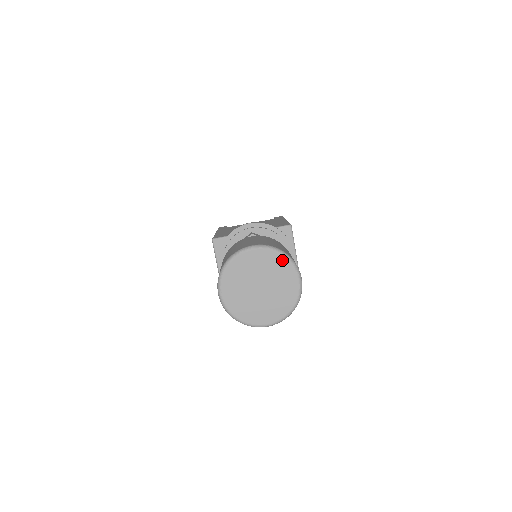
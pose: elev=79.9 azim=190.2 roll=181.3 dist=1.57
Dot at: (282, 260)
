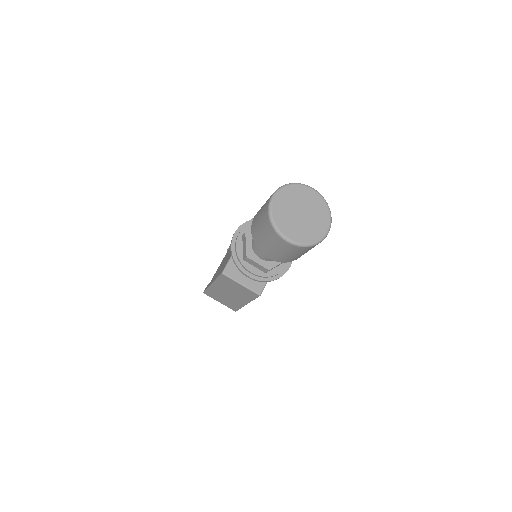
Dot at: (294, 187)
